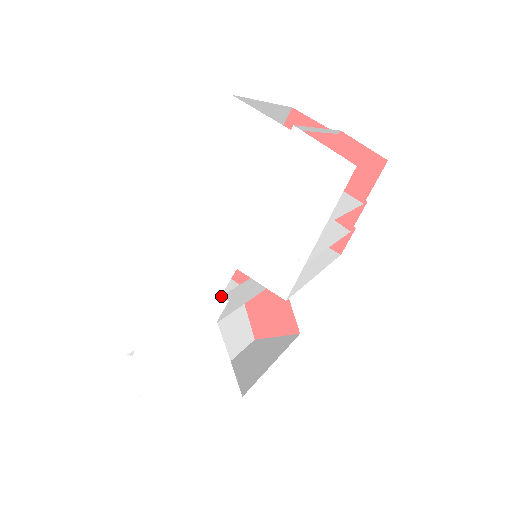
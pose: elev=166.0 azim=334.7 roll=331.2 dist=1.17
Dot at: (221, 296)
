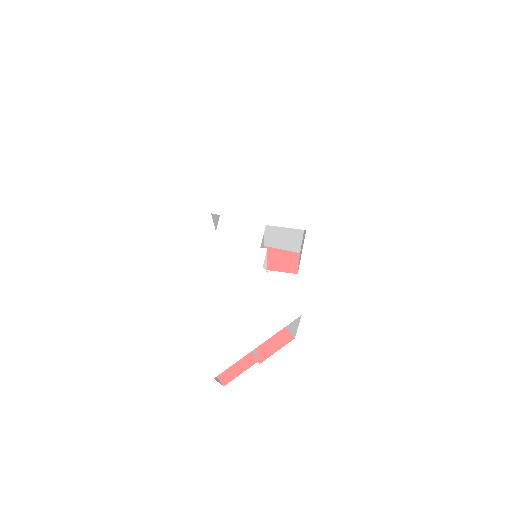
Dot at: (260, 249)
